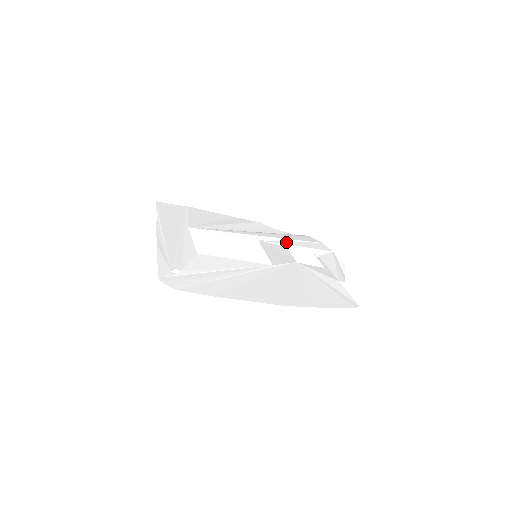
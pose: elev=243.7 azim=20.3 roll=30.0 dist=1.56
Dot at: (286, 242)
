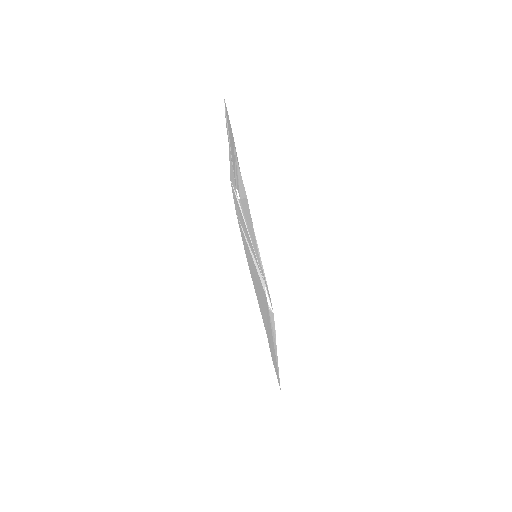
Dot at: occluded
